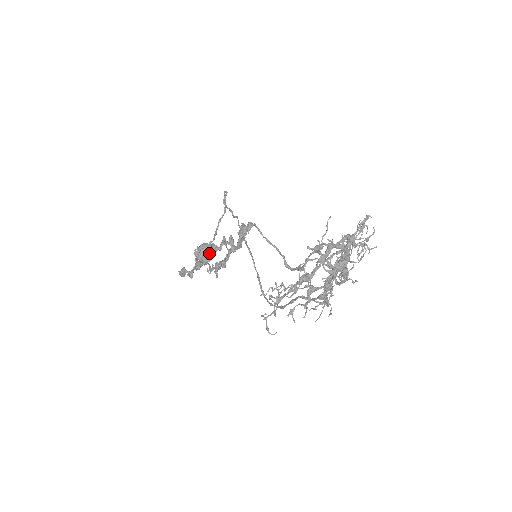
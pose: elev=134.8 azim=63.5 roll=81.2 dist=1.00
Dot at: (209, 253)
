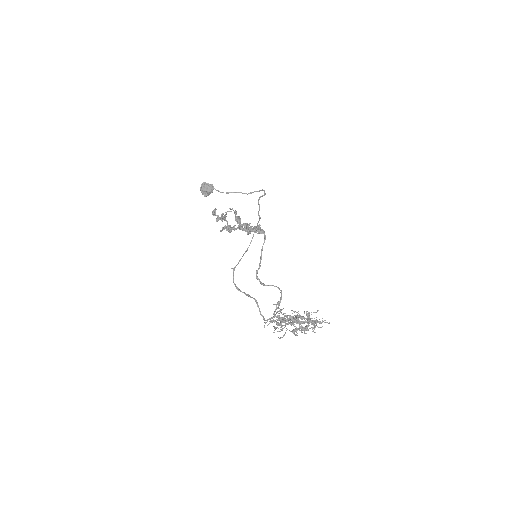
Dot at: (210, 193)
